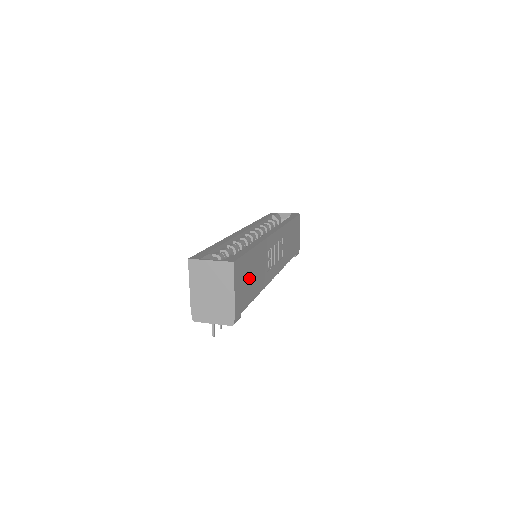
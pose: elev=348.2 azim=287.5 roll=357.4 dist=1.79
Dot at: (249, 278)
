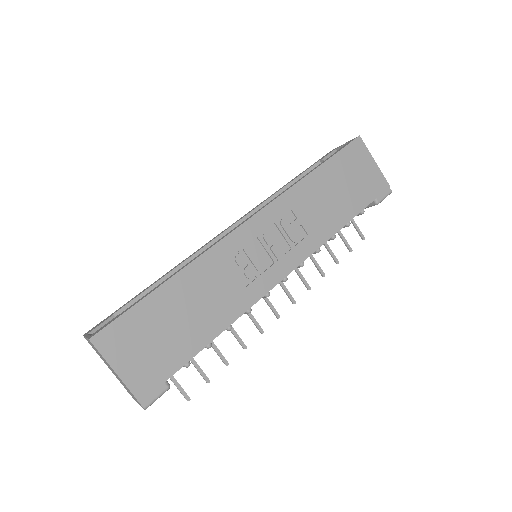
Dot at: (167, 330)
